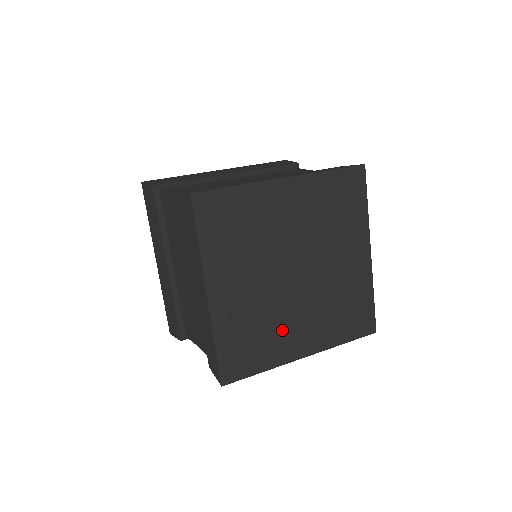
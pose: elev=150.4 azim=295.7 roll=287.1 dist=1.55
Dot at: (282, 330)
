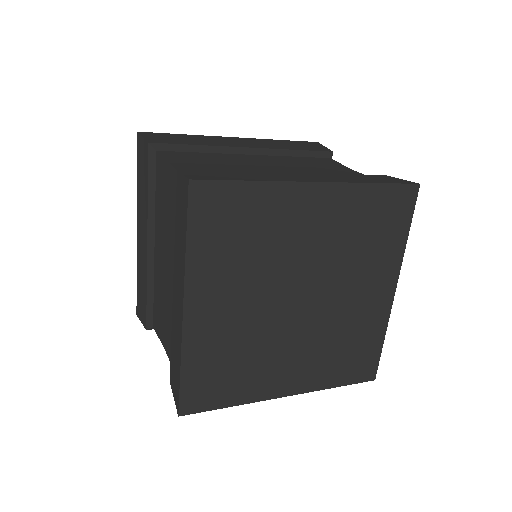
Dot at: (267, 363)
